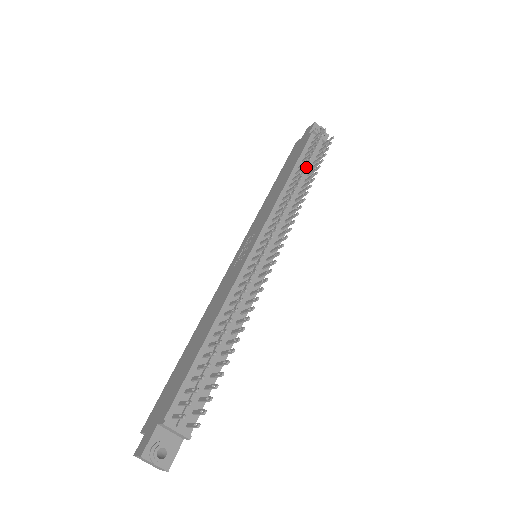
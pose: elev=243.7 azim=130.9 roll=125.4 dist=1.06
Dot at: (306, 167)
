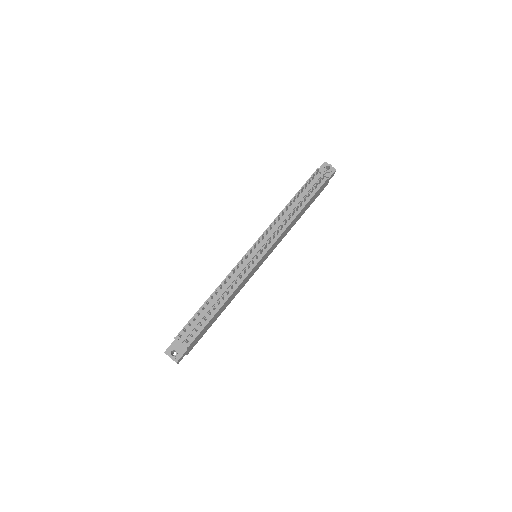
Dot at: (302, 196)
